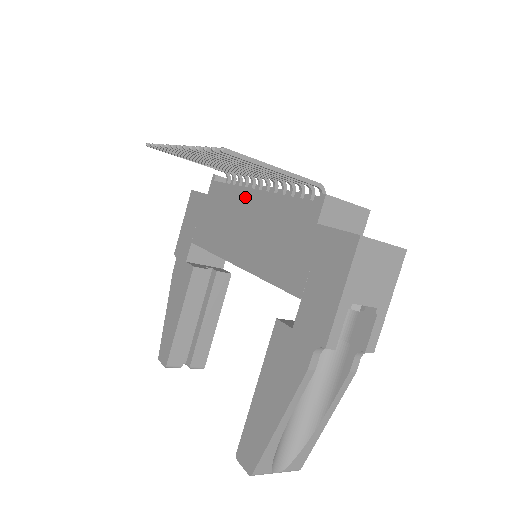
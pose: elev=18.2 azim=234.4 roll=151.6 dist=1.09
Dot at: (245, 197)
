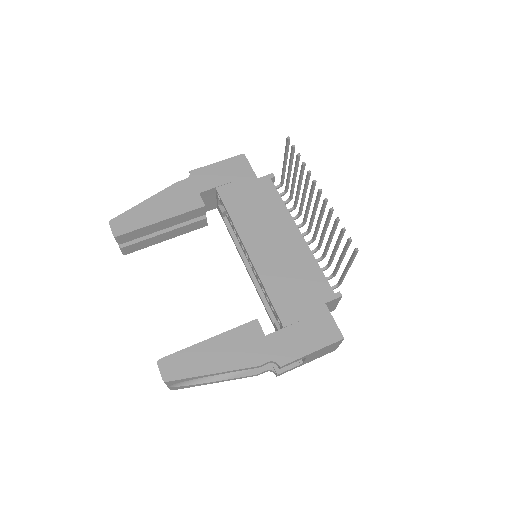
Dot at: (288, 225)
